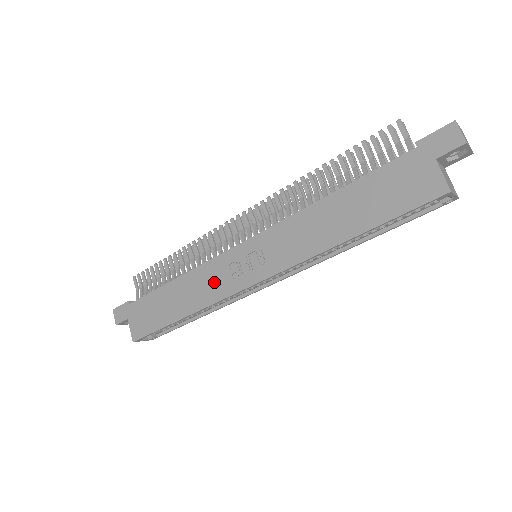
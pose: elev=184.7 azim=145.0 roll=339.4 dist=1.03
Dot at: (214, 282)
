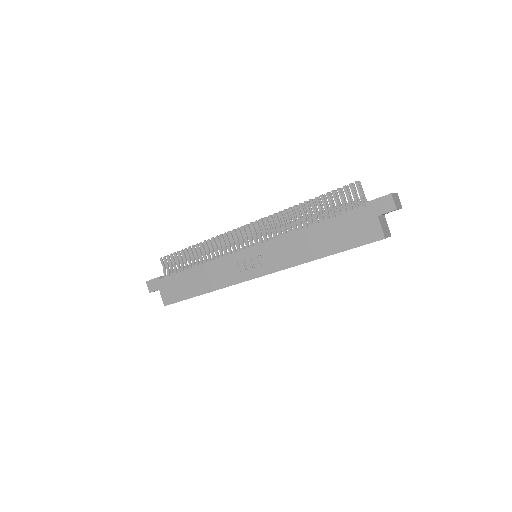
Dot at: (226, 273)
